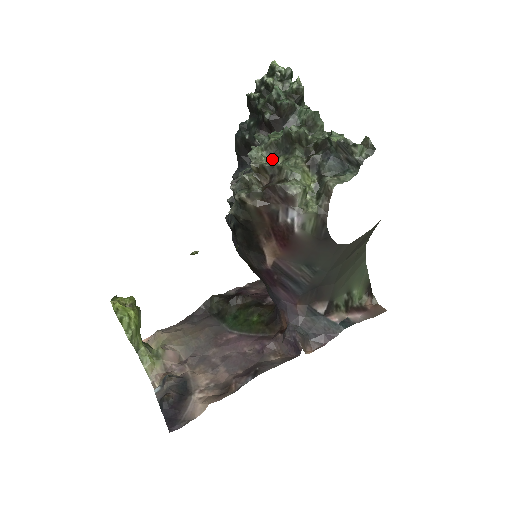
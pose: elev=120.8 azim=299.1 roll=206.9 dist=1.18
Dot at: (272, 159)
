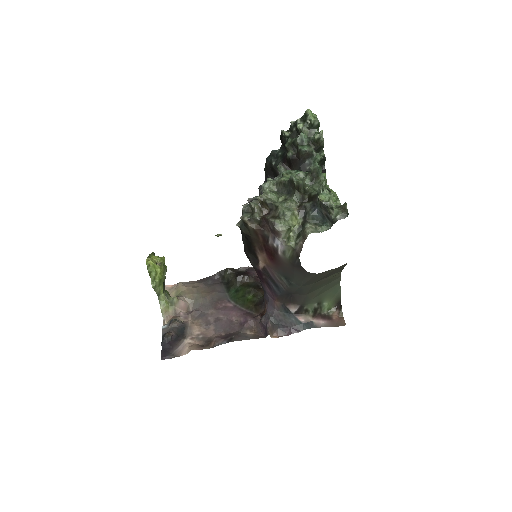
Dot at: (278, 195)
